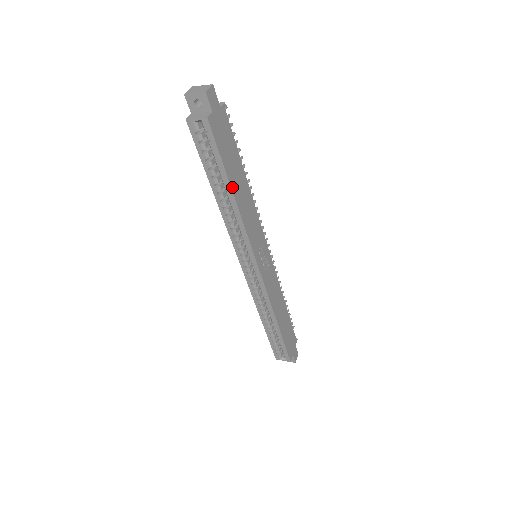
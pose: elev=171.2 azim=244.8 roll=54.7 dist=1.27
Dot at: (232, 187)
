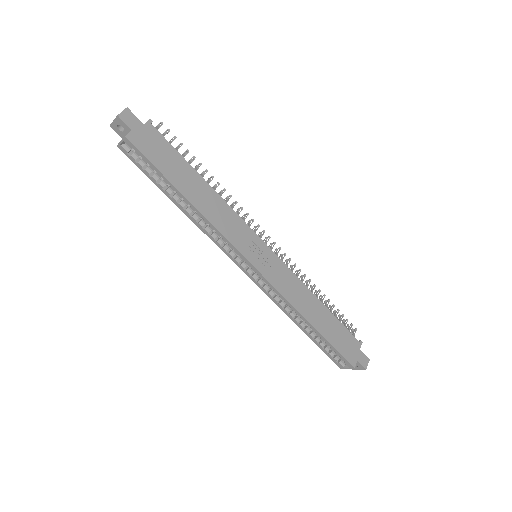
Dot at: (182, 192)
